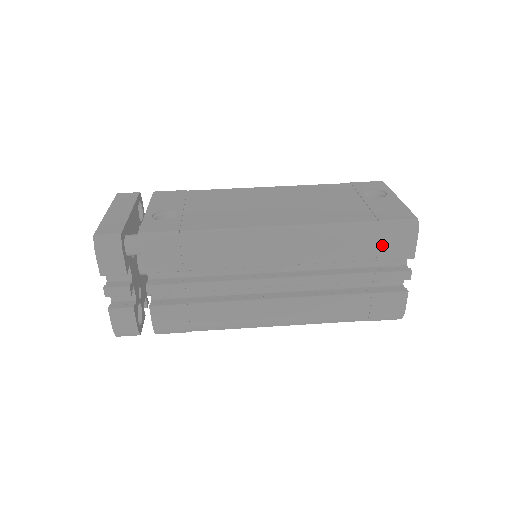
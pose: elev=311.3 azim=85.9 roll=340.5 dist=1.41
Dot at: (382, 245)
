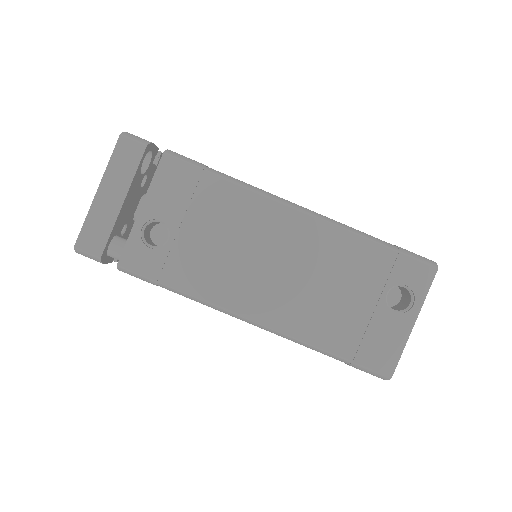
Dot at: occluded
